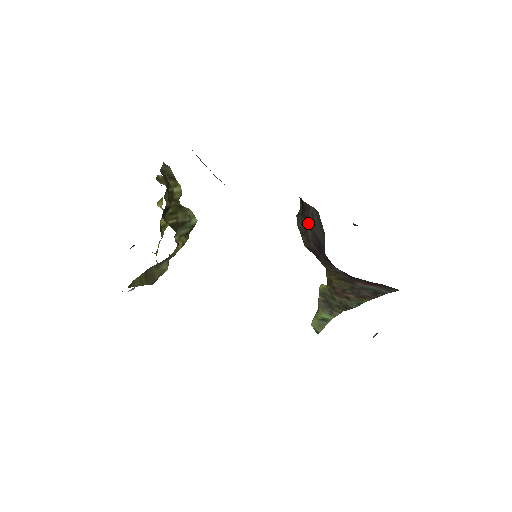
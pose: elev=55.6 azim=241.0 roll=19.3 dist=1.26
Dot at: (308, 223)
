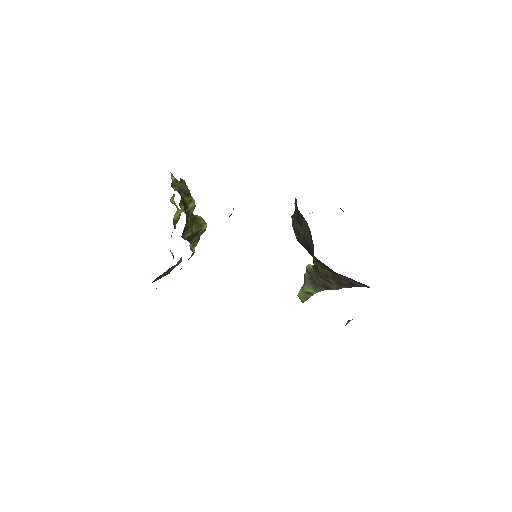
Dot at: (301, 228)
